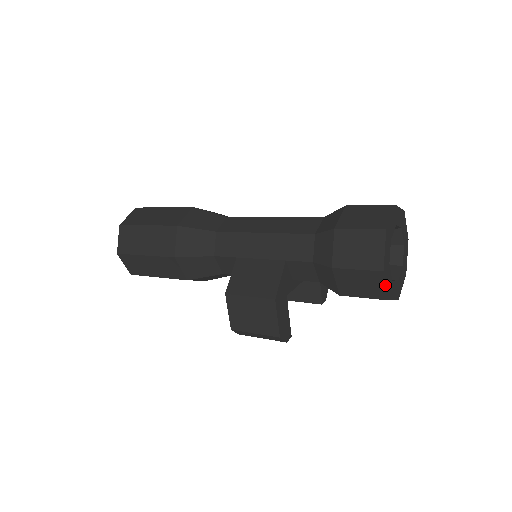
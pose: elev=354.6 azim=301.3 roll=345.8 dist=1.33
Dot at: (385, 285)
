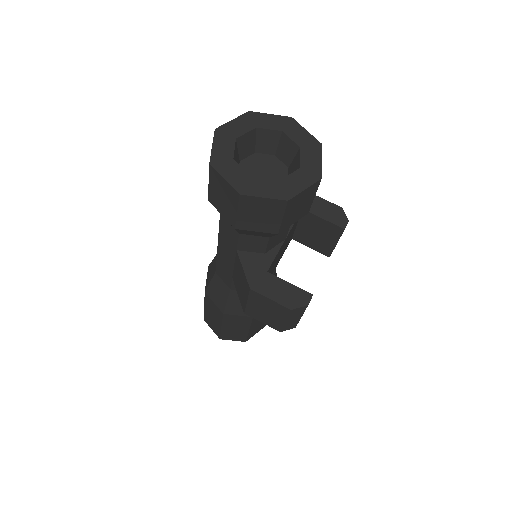
Dot at: (262, 198)
